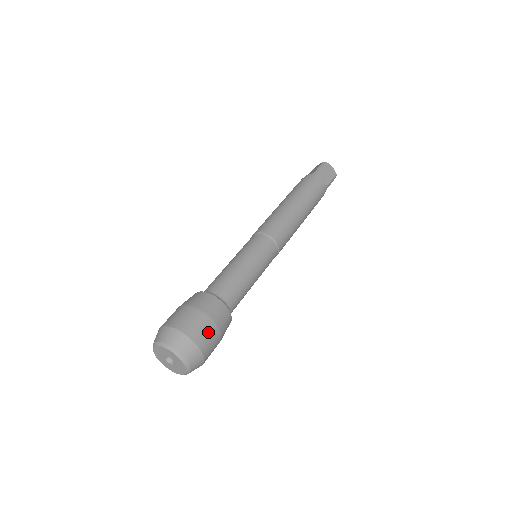
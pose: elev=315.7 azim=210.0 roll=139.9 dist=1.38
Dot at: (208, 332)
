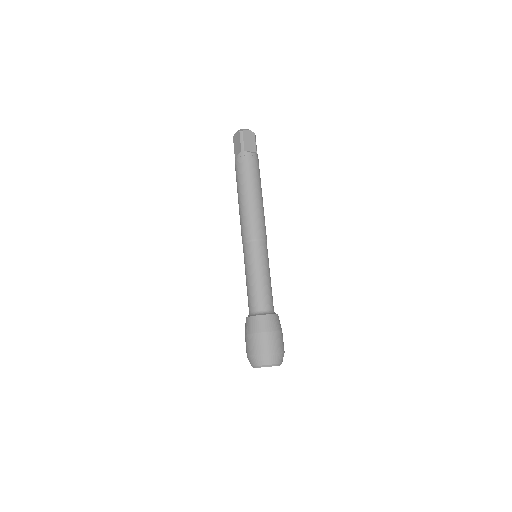
Dot at: (277, 340)
